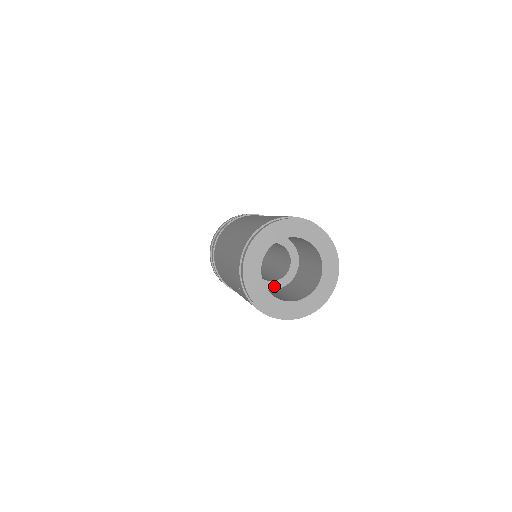
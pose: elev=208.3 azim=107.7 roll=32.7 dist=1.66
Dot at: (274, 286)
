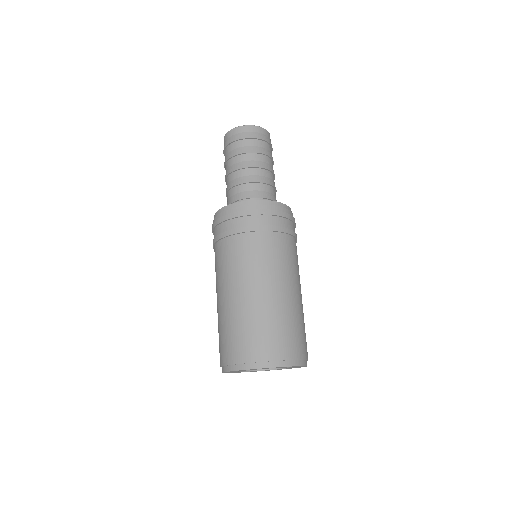
Dot at: occluded
